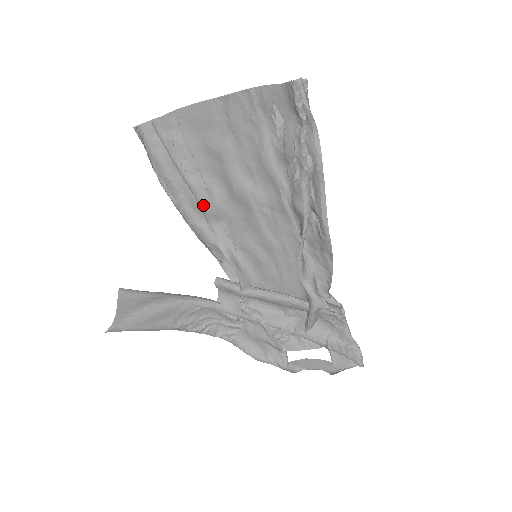
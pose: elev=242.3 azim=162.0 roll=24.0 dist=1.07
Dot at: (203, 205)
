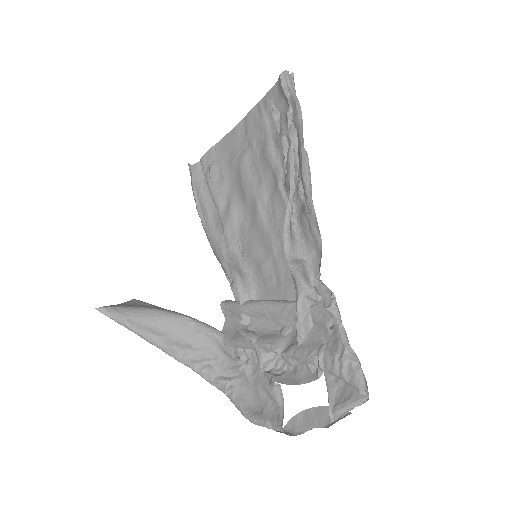
Dot at: (222, 218)
